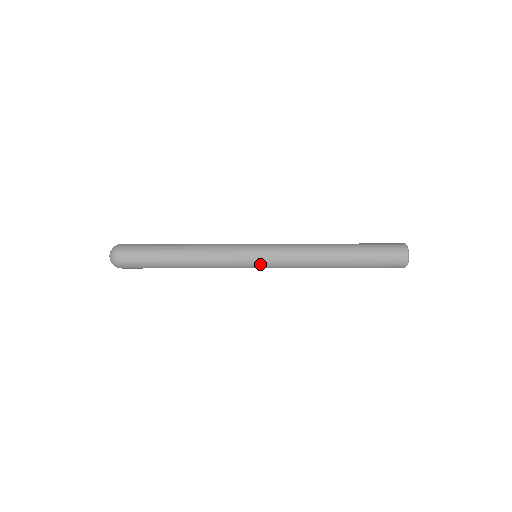
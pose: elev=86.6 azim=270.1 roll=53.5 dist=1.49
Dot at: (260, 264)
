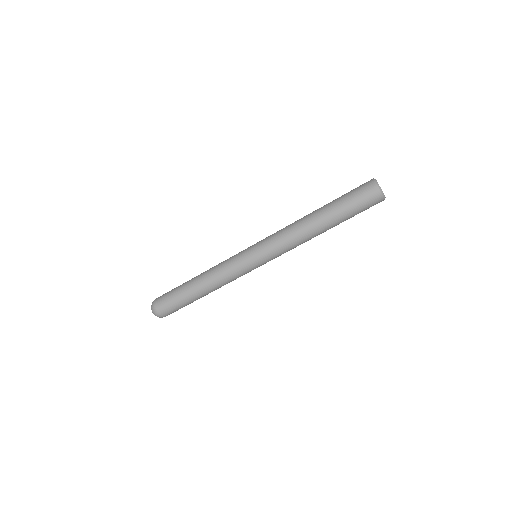
Dot at: (262, 264)
